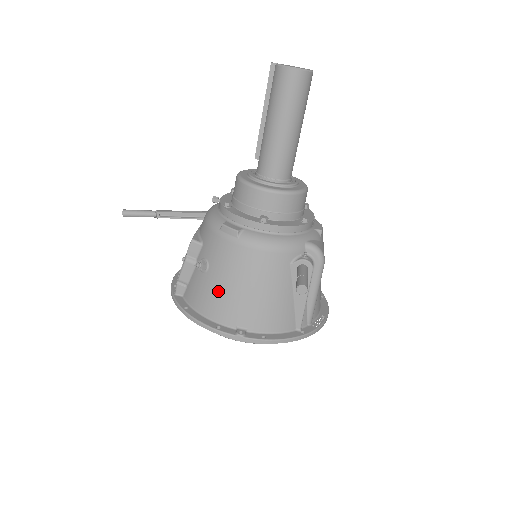
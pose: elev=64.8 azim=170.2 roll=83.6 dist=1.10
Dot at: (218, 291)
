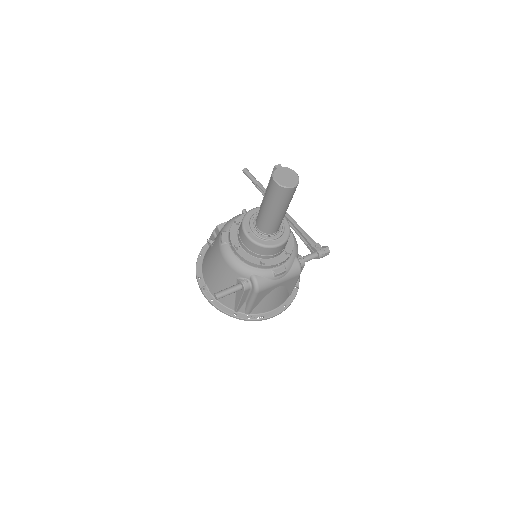
Dot at: (208, 261)
